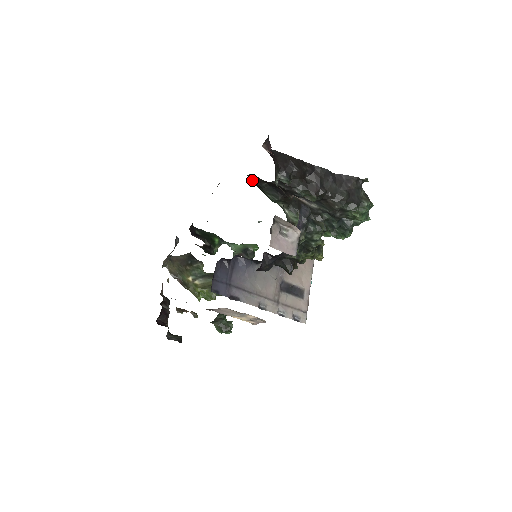
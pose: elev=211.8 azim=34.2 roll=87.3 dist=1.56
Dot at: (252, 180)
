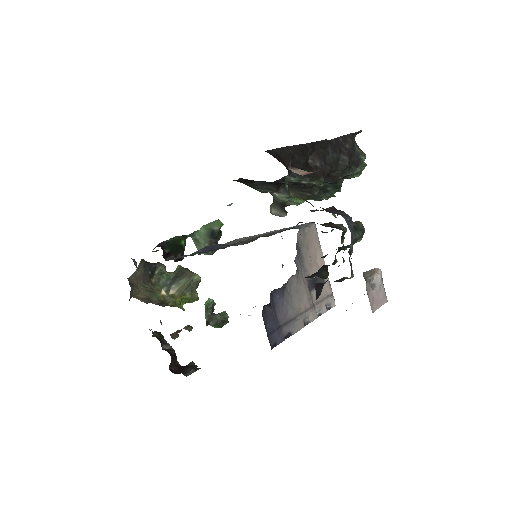
Dot at: (238, 181)
